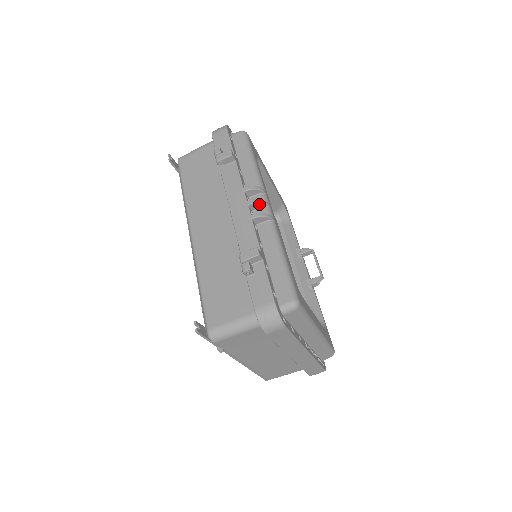
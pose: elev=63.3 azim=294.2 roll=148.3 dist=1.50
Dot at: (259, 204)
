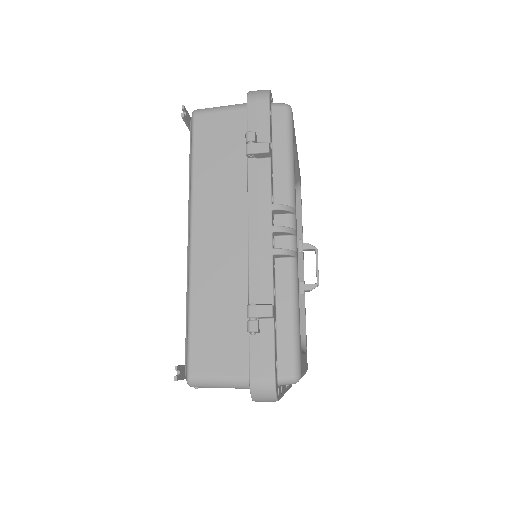
Dot at: (285, 233)
